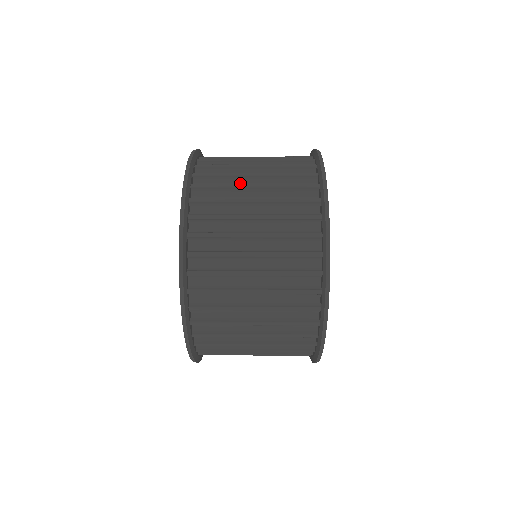
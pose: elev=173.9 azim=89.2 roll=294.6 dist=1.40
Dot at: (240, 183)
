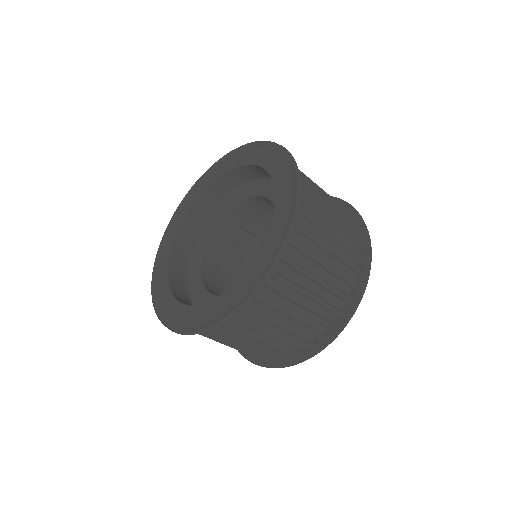
Dot at: occluded
